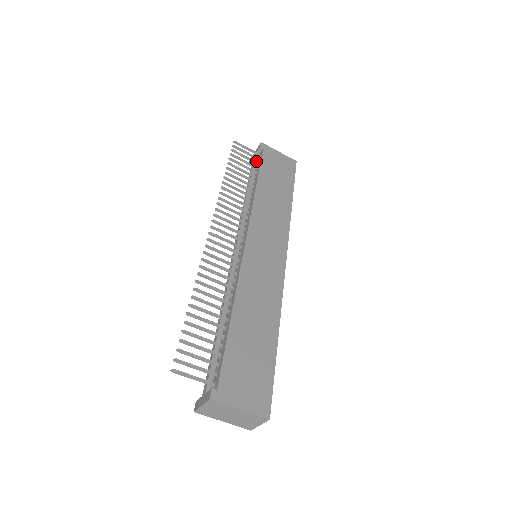
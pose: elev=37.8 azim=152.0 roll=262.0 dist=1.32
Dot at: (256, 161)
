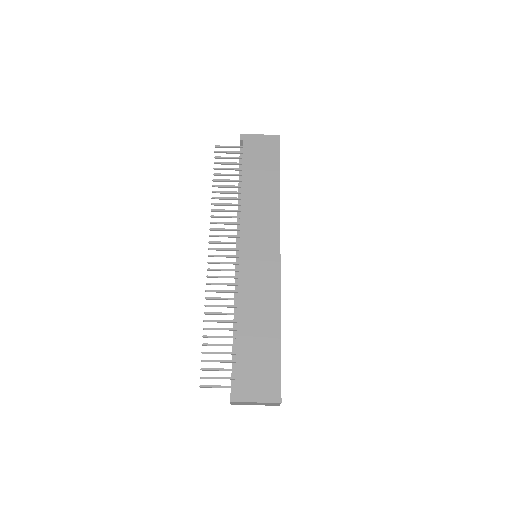
Dot at: (240, 157)
